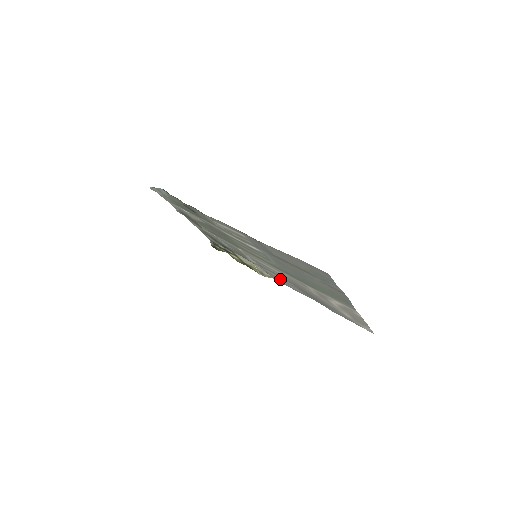
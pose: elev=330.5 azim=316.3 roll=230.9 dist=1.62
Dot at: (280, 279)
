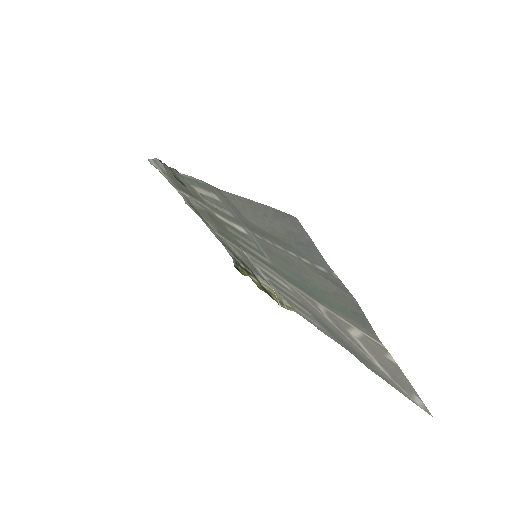
Dot at: (298, 308)
